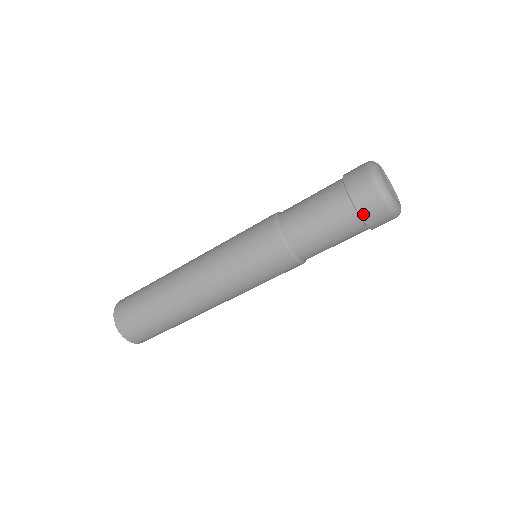
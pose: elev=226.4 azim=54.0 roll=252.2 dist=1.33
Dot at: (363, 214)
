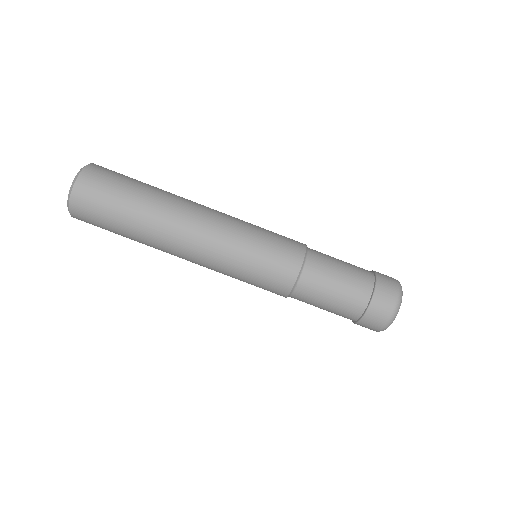
Dot at: (375, 299)
